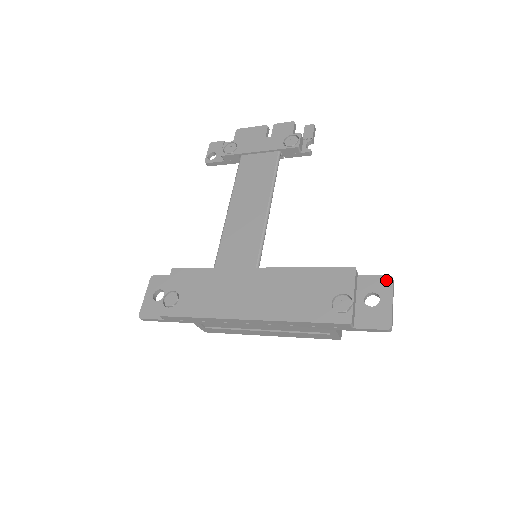
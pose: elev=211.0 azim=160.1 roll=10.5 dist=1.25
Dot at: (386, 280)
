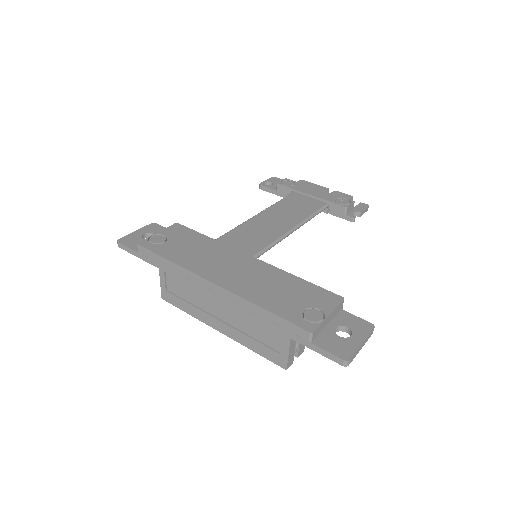
Dot at: (367, 325)
